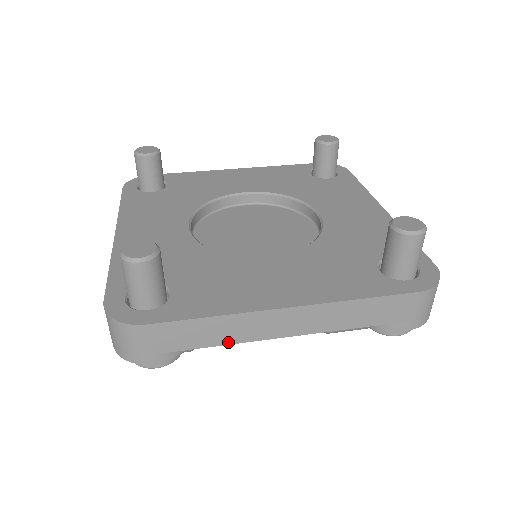
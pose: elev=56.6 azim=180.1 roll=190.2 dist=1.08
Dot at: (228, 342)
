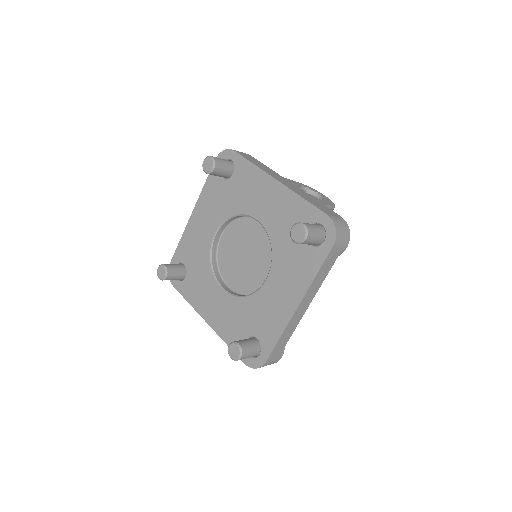
Dot at: (294, 330)
